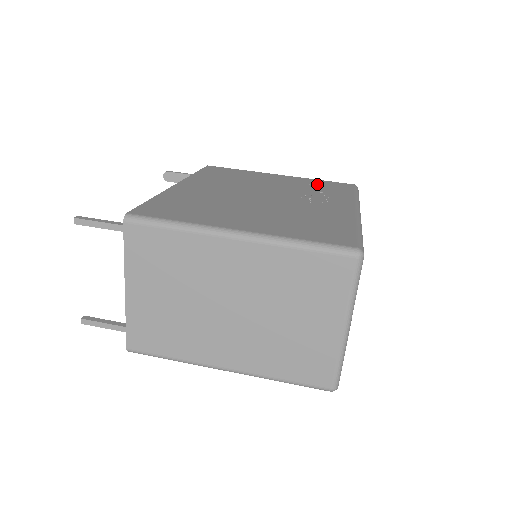
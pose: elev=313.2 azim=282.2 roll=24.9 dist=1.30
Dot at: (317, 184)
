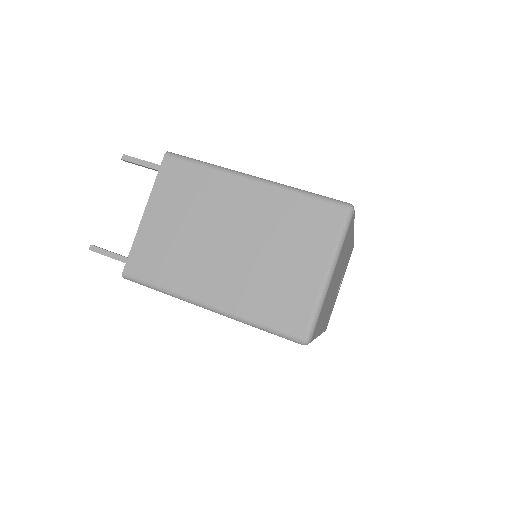
Dot at: occluded
